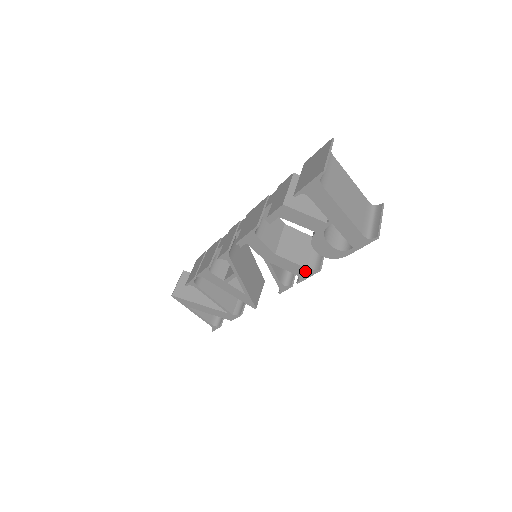
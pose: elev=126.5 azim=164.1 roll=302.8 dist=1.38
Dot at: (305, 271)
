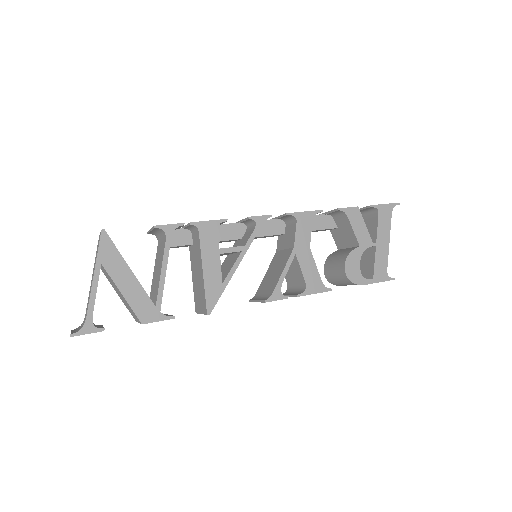
Dot at: (318, 284)
